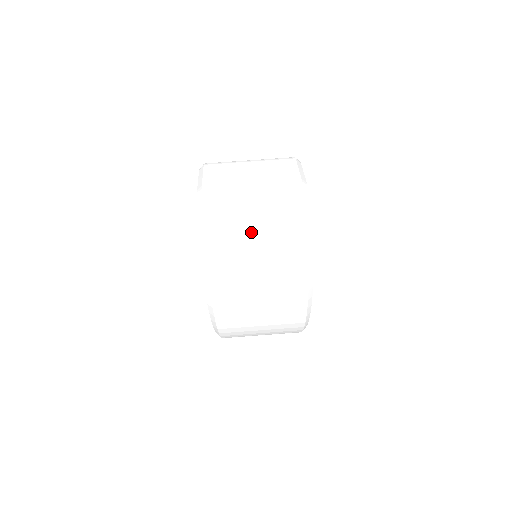
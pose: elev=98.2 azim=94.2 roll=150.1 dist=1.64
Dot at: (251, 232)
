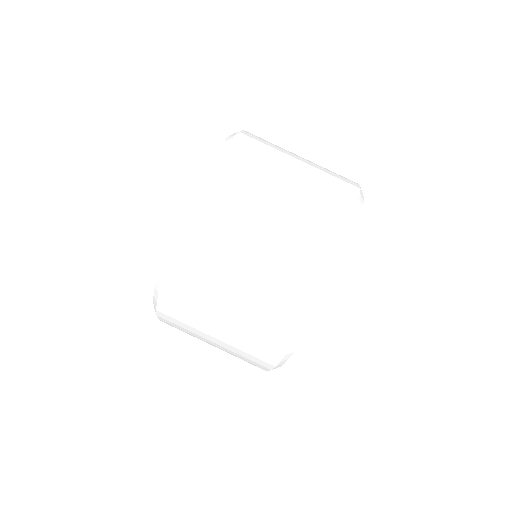
Dot at: (228, 295)
